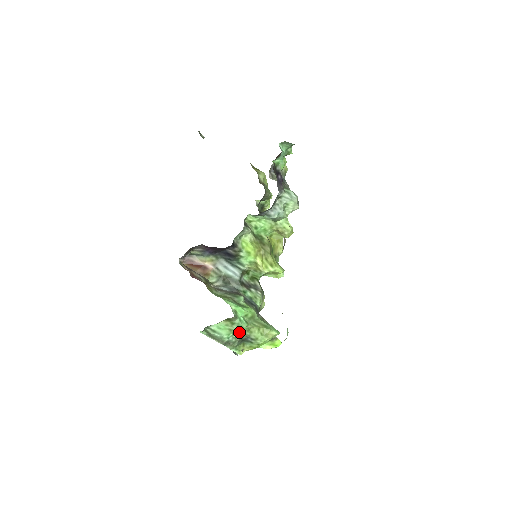
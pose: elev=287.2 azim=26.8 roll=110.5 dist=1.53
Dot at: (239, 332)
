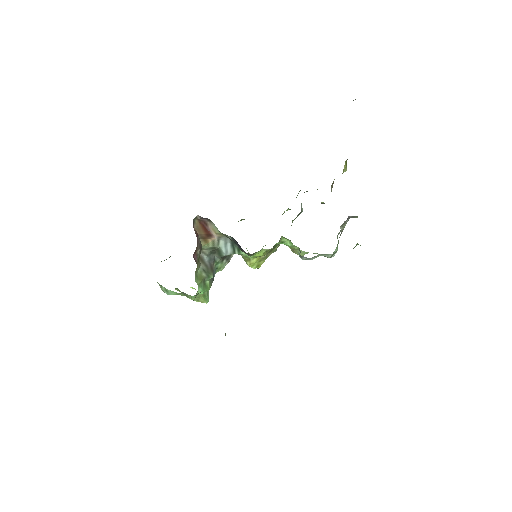
Dot at: occluded
